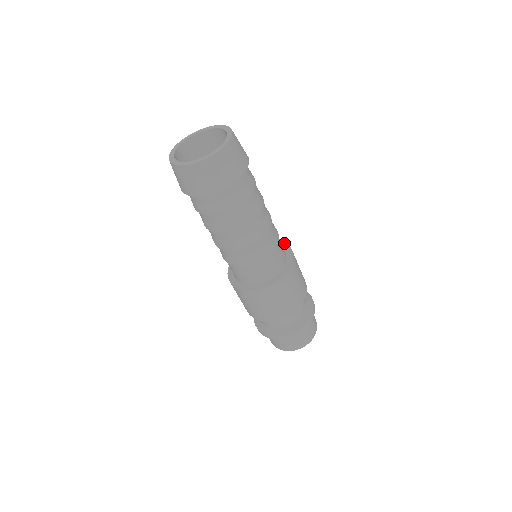
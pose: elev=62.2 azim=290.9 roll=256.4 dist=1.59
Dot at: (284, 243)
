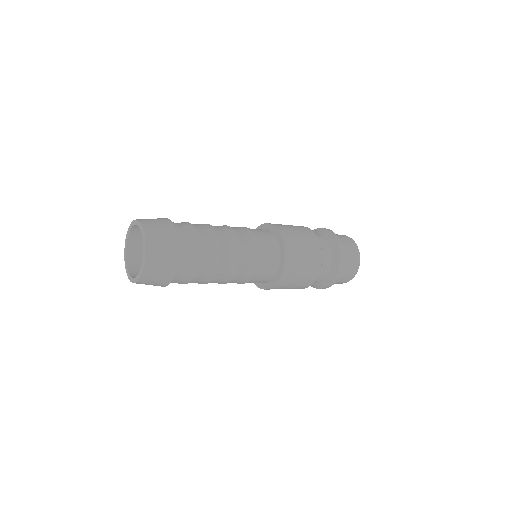
Dot at: (278, 233)
